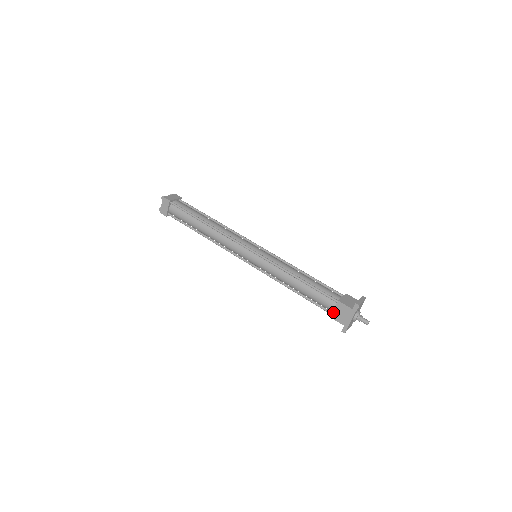
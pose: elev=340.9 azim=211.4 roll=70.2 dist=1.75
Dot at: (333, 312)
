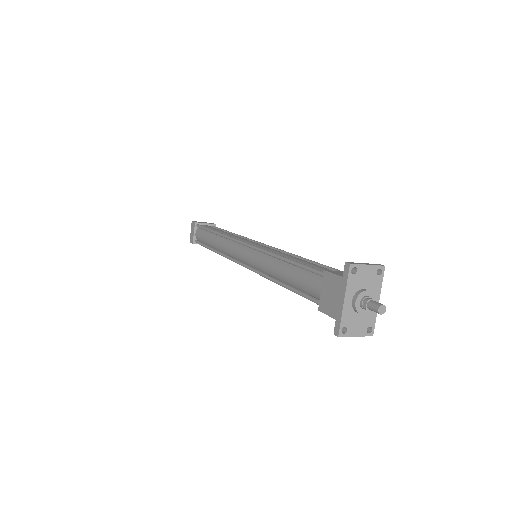
Dot at: (320, 297)
